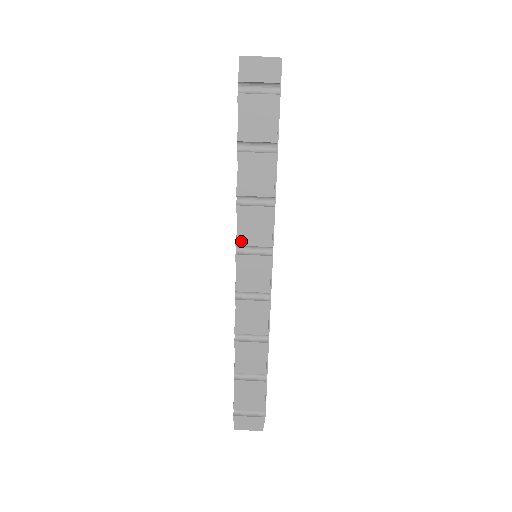
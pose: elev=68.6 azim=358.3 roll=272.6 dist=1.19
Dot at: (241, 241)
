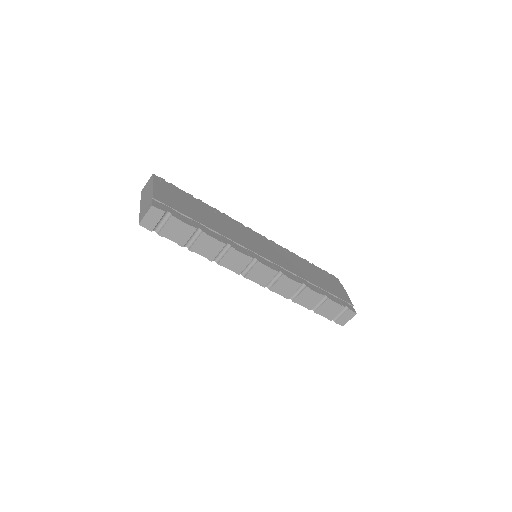
Dot at: (239, 271)
